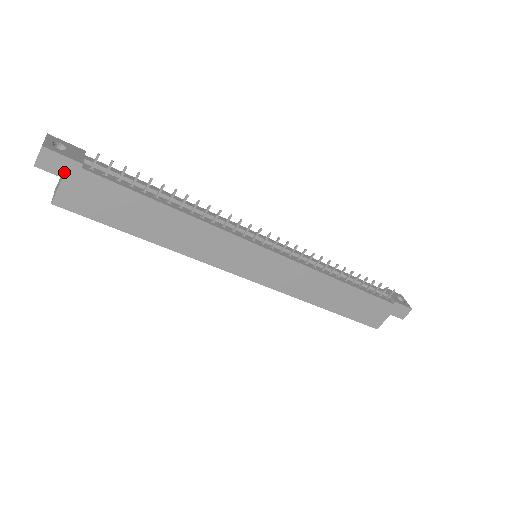
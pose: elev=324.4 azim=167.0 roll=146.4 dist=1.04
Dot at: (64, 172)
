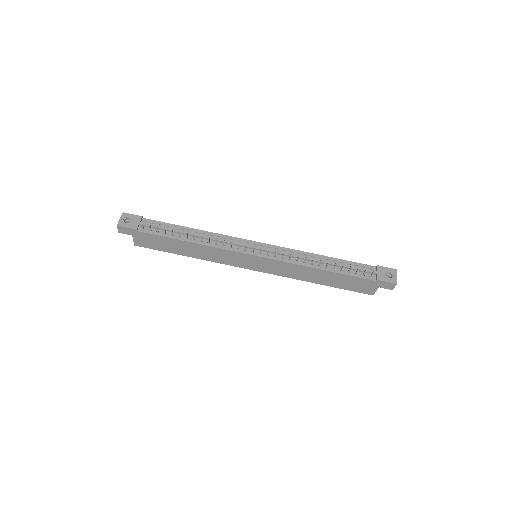
Dot at: (131, 233)
